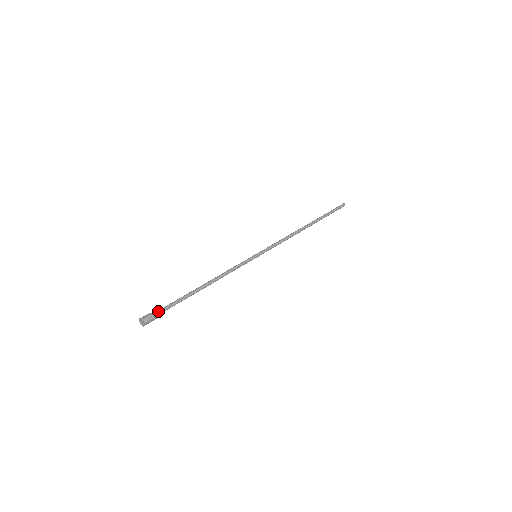
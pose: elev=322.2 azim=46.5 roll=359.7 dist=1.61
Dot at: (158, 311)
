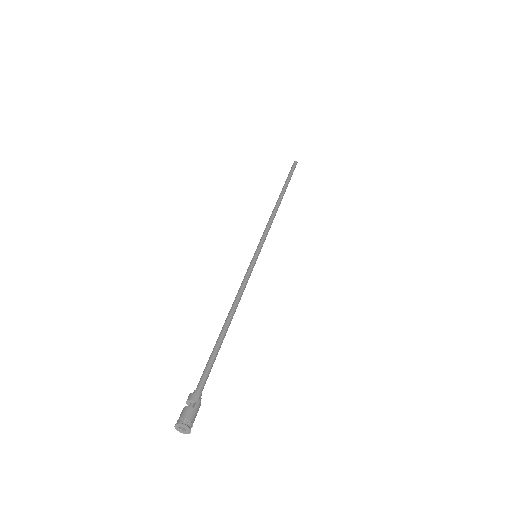
Dot at: (191, 395)
